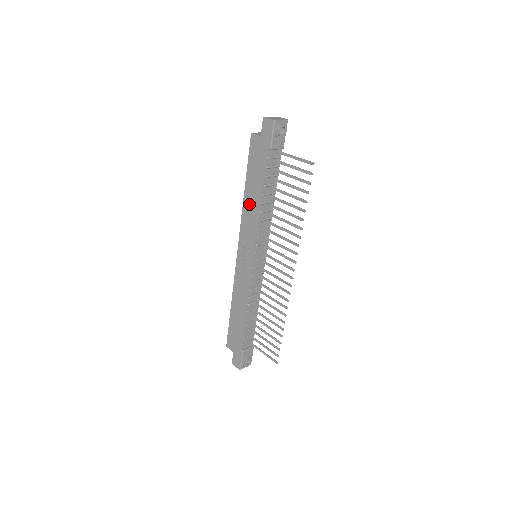
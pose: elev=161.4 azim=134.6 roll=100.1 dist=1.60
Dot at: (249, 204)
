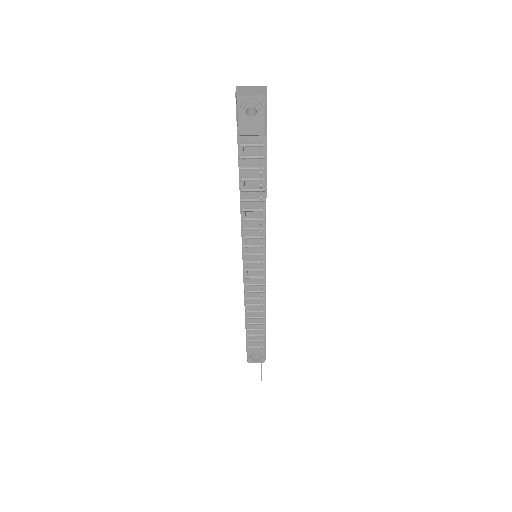
Dot at: occluded
